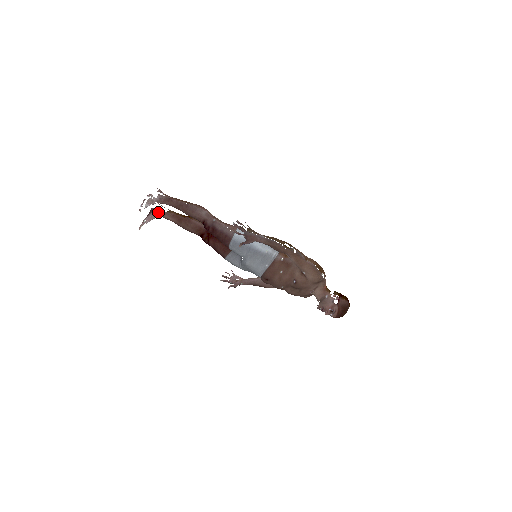
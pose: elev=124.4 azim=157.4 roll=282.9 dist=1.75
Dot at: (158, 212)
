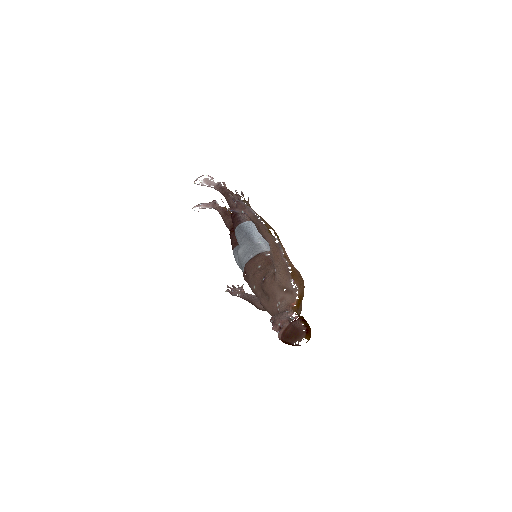
Dot at: (216, 204)
